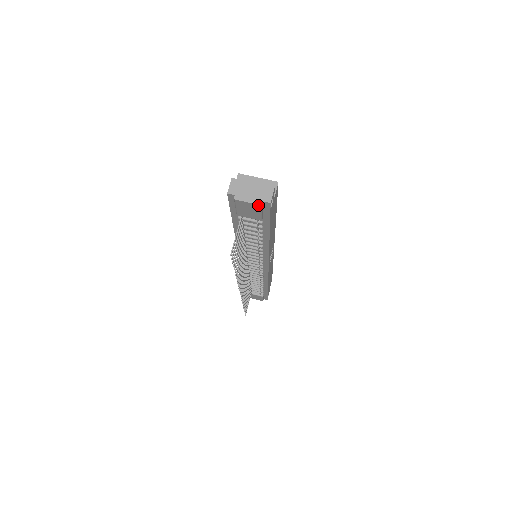
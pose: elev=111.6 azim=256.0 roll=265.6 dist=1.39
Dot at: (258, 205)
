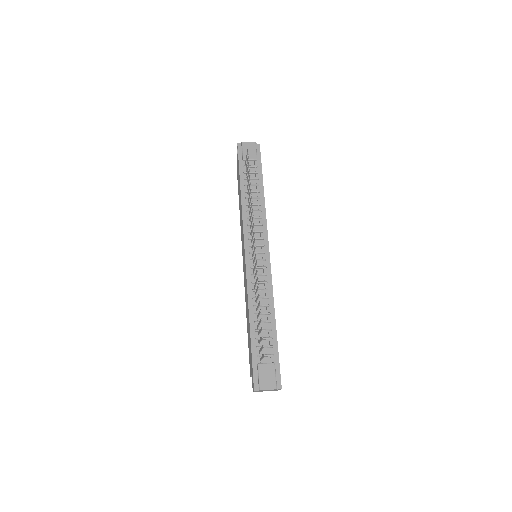
Dot at: (254, 143)
